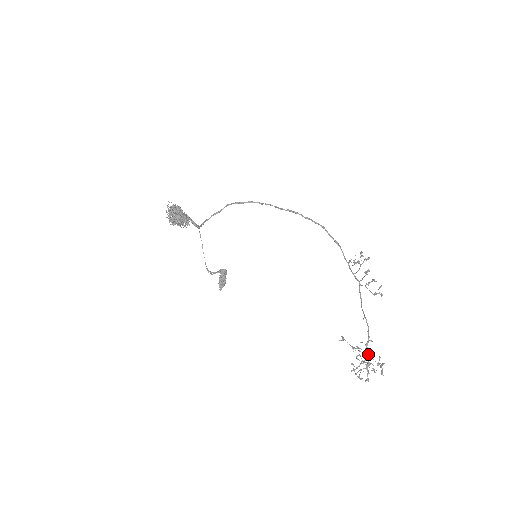
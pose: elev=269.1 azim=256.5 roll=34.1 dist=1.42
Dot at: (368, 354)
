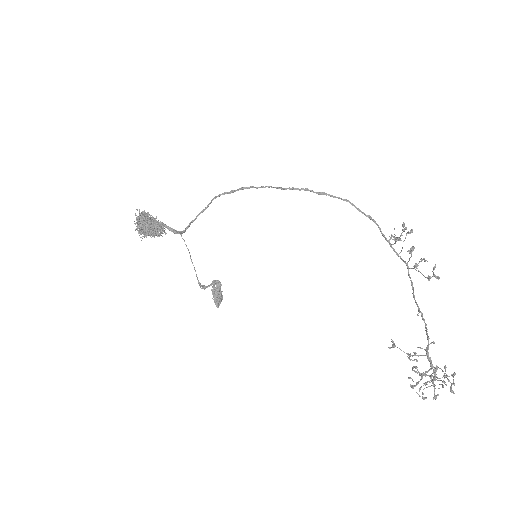
Dot at: (431, 362)
